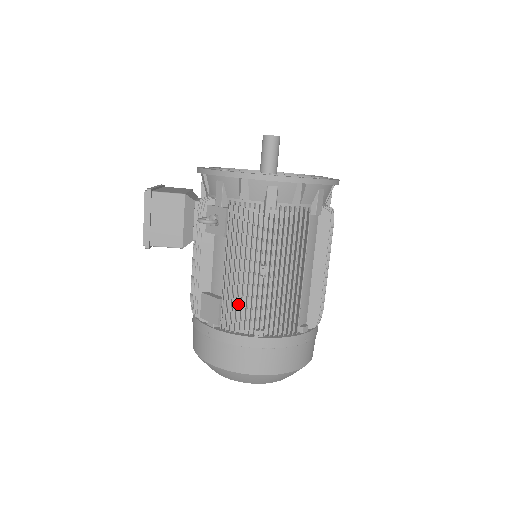
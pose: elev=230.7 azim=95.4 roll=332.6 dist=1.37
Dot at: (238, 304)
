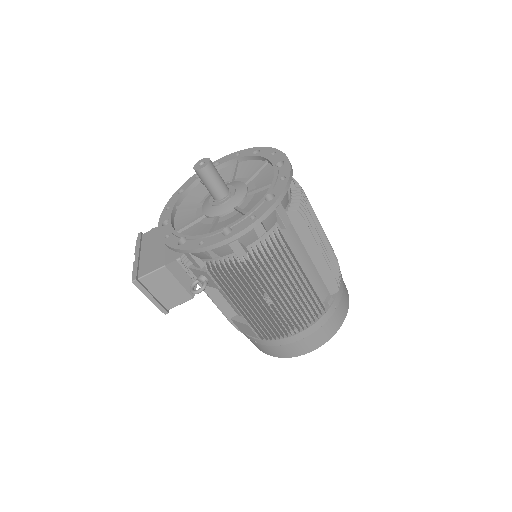
Dot at: occluded
